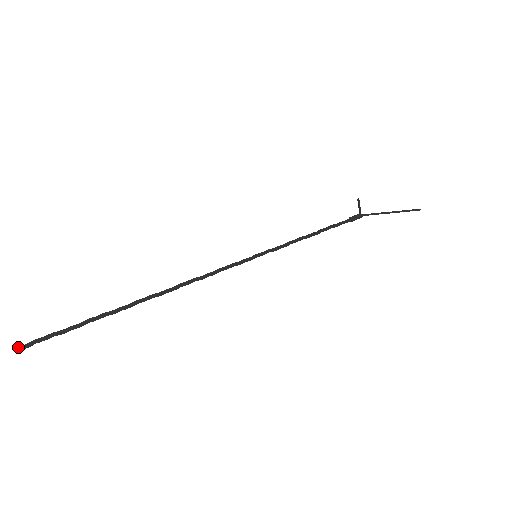
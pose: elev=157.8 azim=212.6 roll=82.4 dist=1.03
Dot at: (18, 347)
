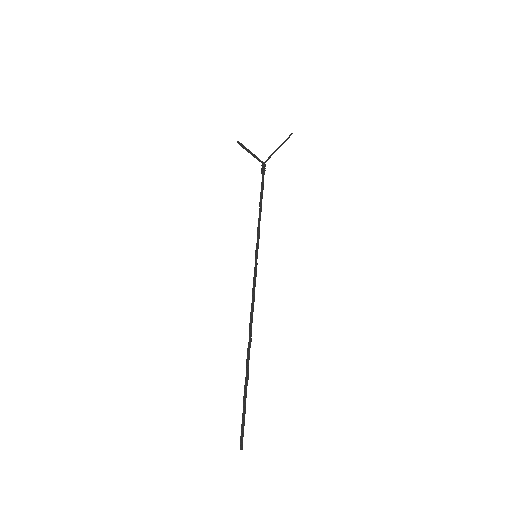
Dot at: (241, 448)
